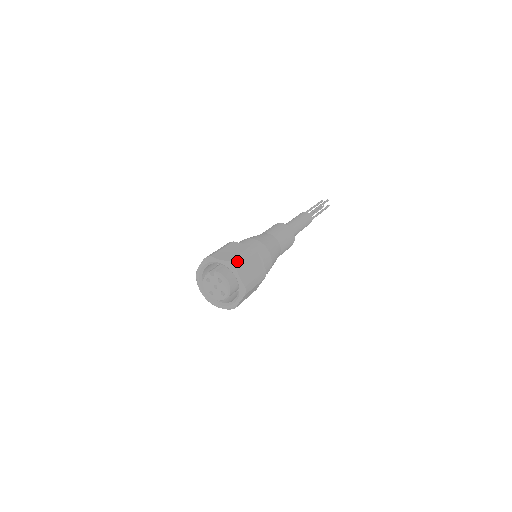
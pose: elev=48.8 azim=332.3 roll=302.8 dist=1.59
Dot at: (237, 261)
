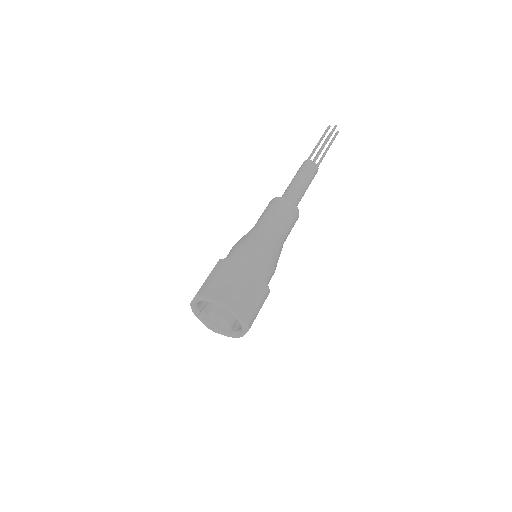
Dot at: (233, 298)
